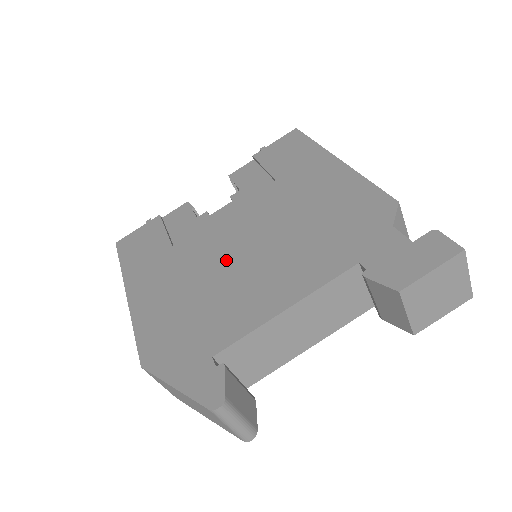
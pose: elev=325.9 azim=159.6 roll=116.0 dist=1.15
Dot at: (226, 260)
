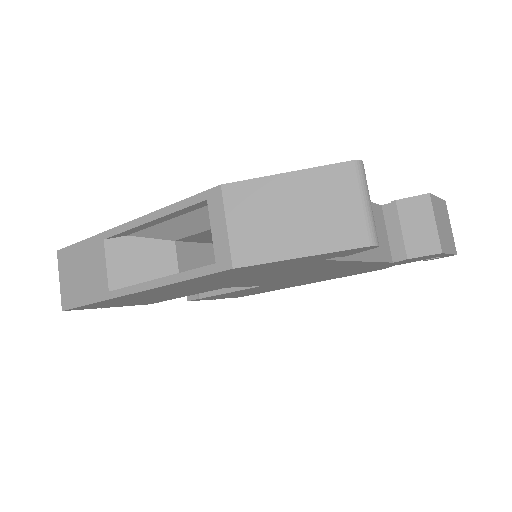
Dot at: occluded
